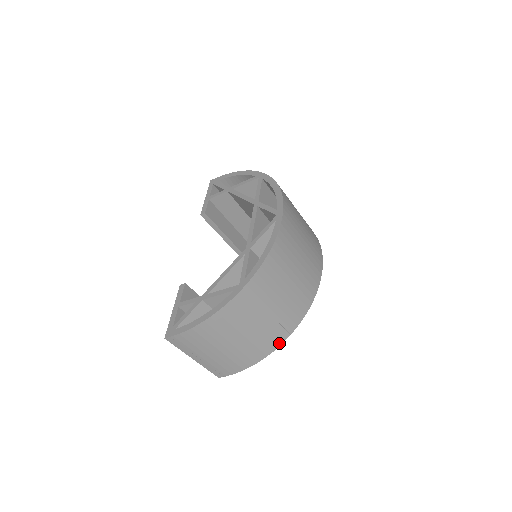
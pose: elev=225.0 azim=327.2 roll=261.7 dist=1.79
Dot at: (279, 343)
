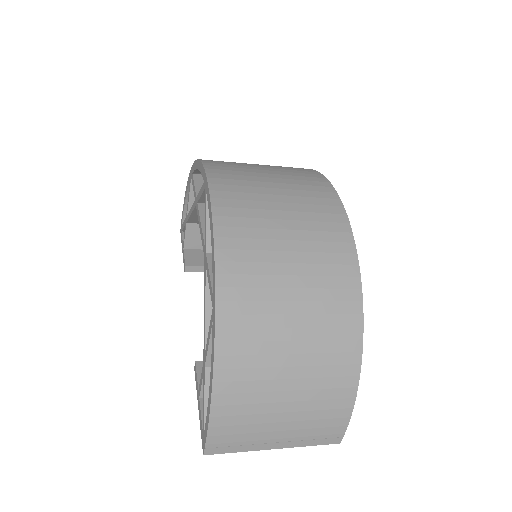
Dot at: (358, 333)
